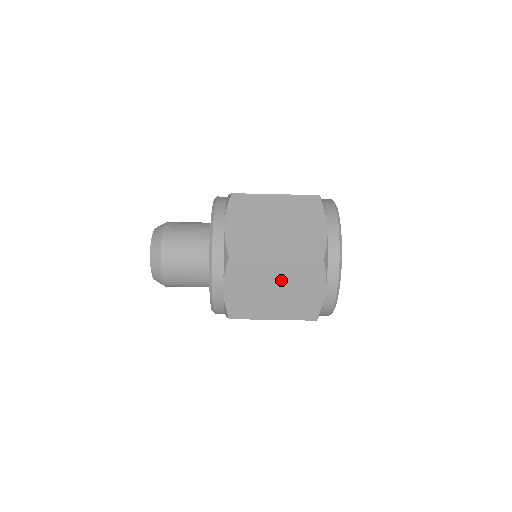
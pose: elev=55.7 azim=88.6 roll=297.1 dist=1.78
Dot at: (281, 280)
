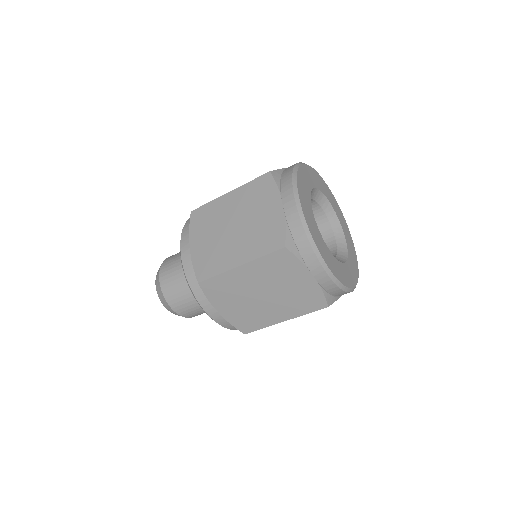
Dot at: occluded
